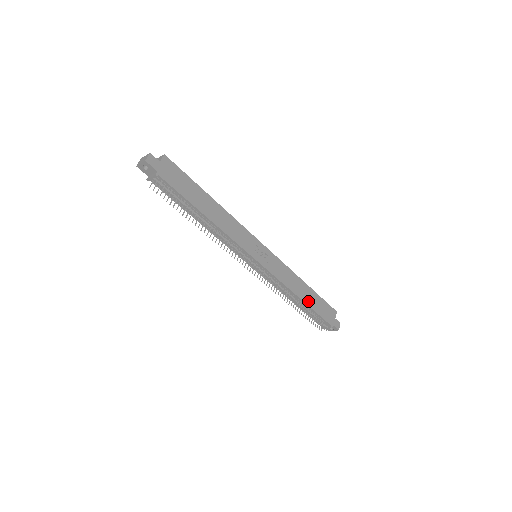
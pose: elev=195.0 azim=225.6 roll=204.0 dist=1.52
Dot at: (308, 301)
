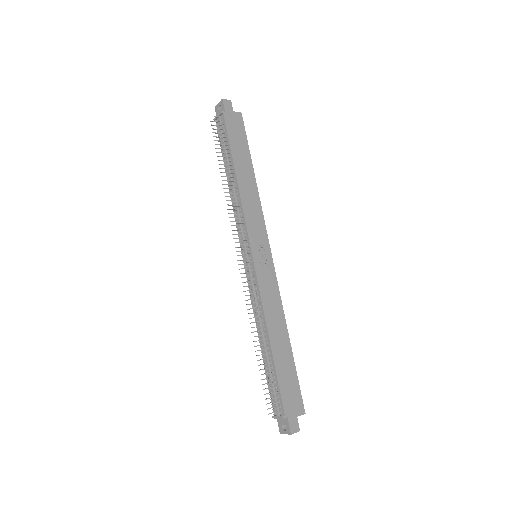
Dot at: (277, 353)
